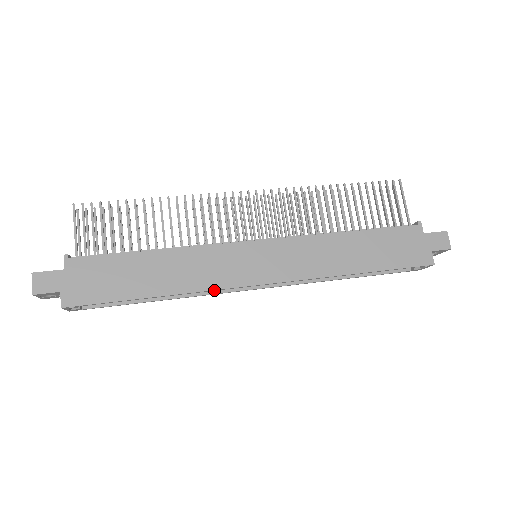
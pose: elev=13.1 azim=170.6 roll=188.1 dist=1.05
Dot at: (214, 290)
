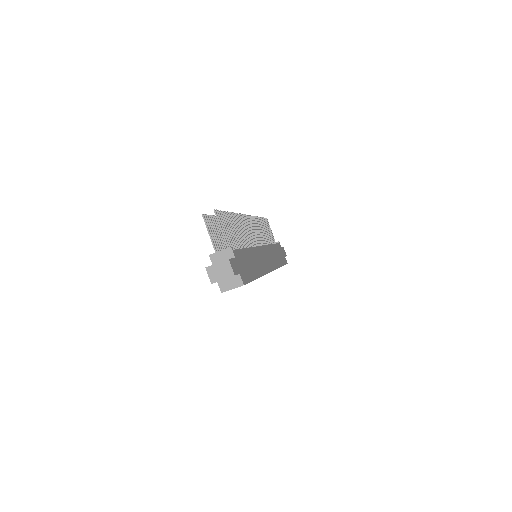
Dot at: occluded
